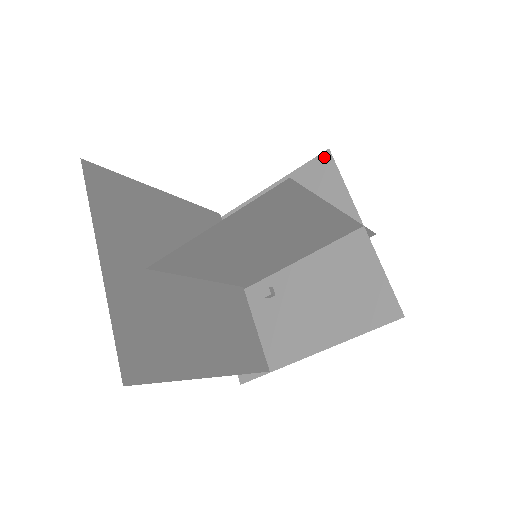
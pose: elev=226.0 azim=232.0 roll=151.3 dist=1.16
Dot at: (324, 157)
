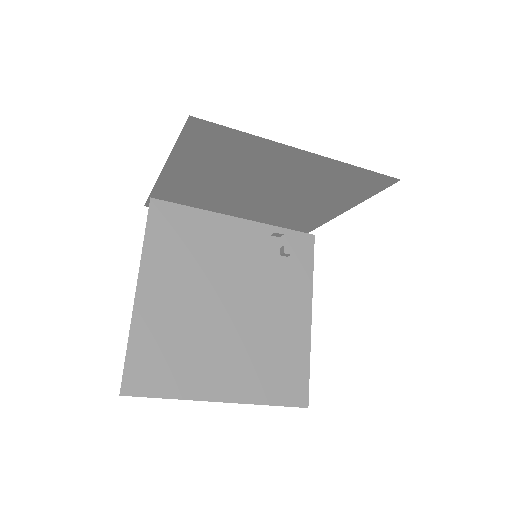
Dot at: (194, 124)
